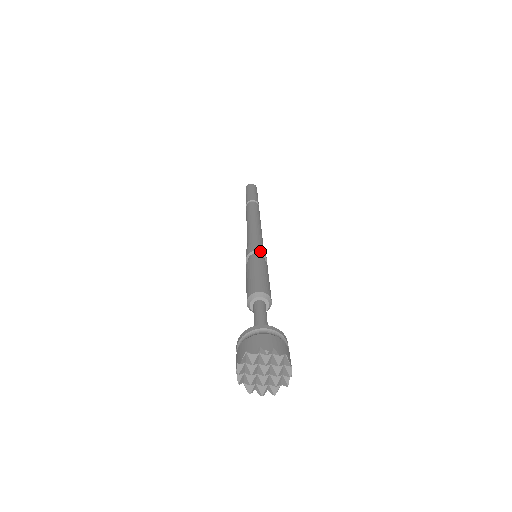
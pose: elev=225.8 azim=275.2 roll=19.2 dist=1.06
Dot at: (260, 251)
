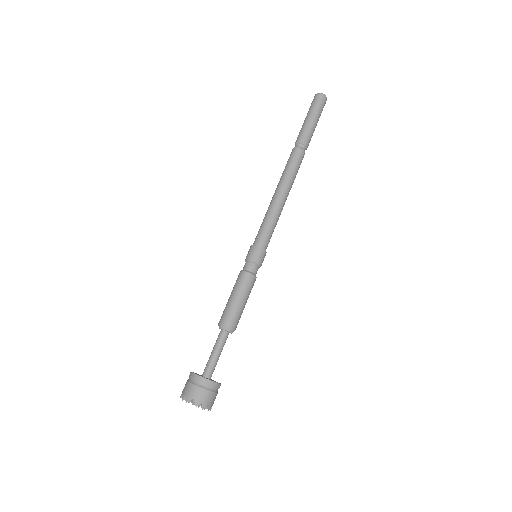
Dot at: (260, 265)
